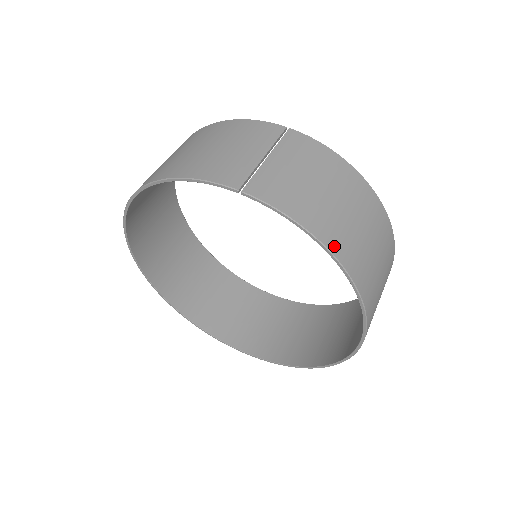
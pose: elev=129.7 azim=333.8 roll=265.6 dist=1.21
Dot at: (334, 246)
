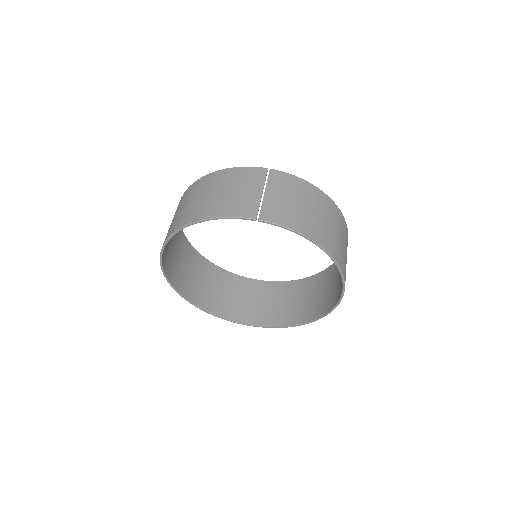
Dot at: (320, 241)
